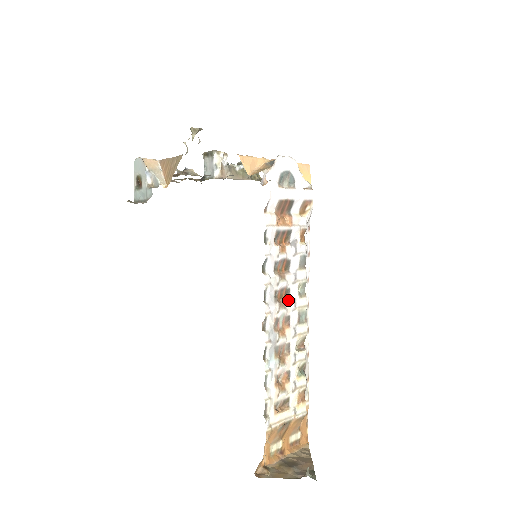
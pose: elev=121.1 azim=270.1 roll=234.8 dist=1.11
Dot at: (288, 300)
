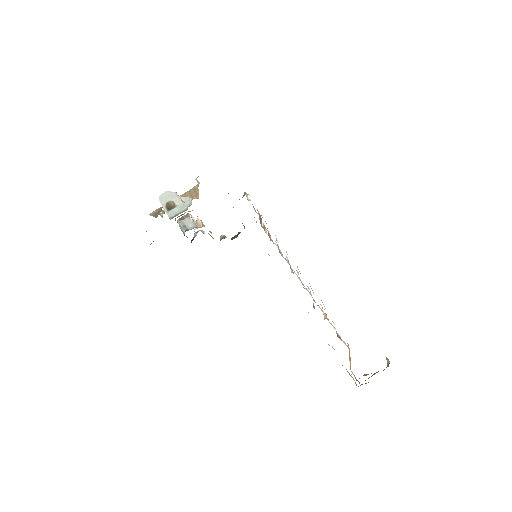
Dot at: (294, 271)
